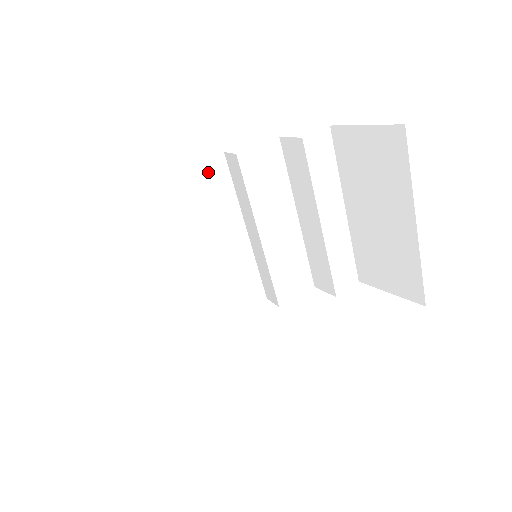
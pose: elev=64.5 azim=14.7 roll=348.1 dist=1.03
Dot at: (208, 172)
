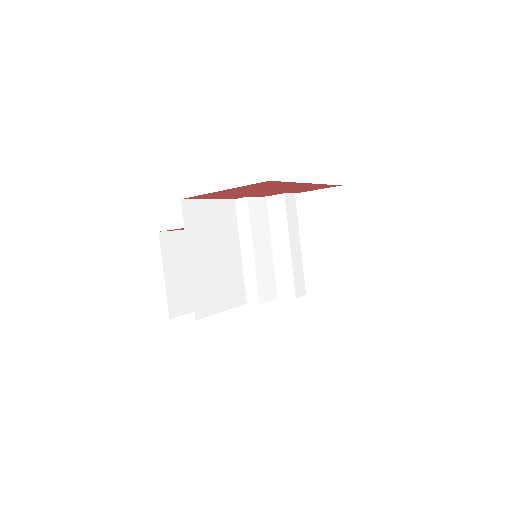
Dot at: (227, 207)
